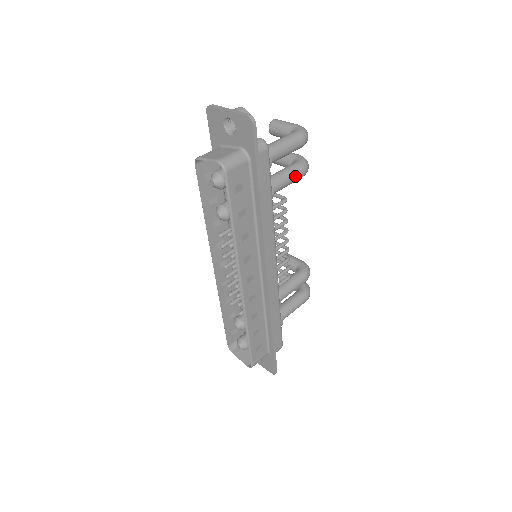
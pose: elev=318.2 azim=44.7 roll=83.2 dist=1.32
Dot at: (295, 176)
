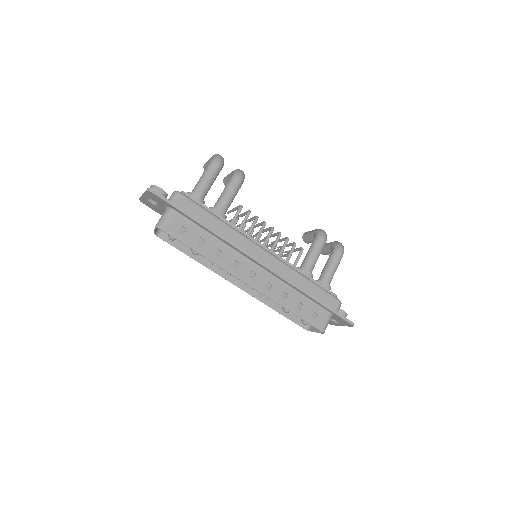
Dot at: (233, 188)
